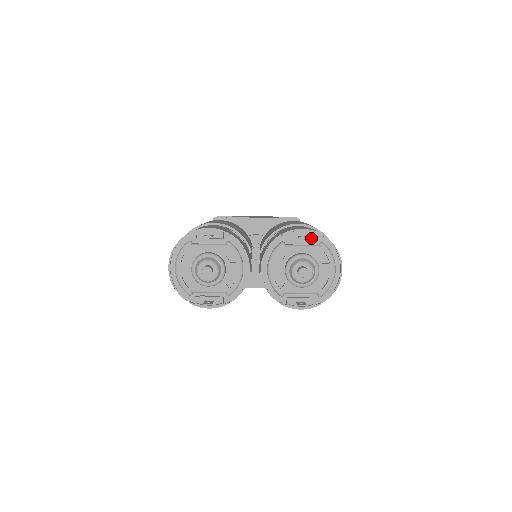
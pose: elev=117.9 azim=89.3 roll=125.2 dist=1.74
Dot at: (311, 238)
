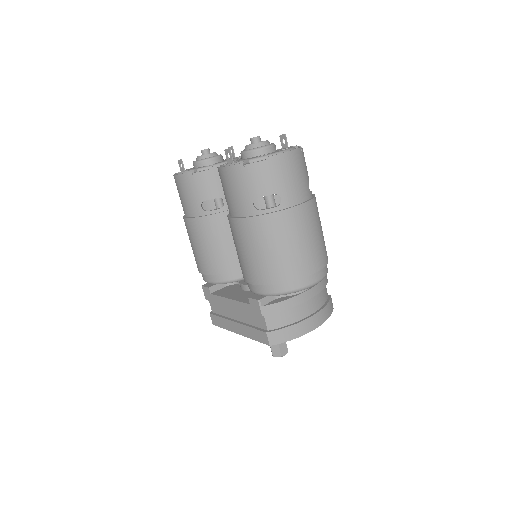
Dot at: occluded
